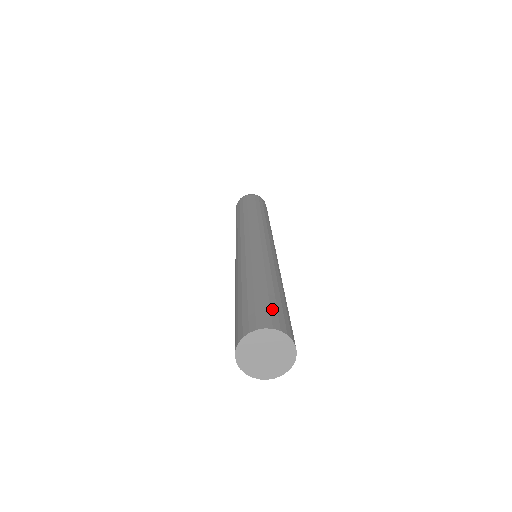
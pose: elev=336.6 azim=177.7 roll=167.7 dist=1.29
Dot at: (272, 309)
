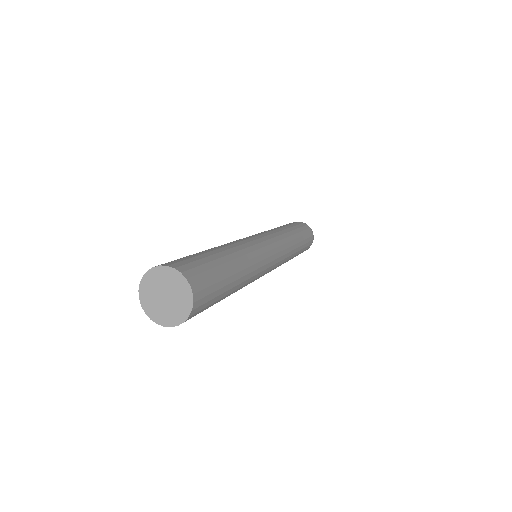
Dot at: (206, 273)
